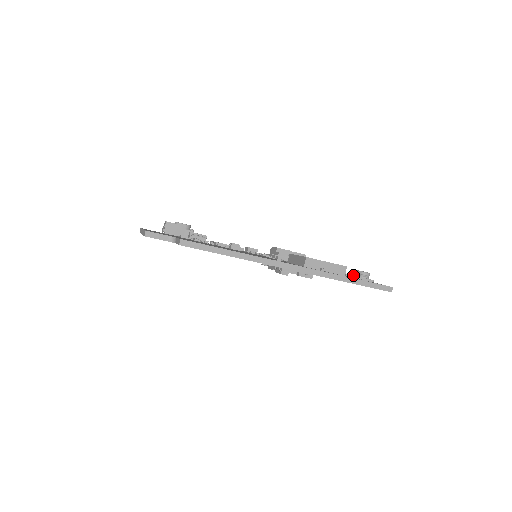
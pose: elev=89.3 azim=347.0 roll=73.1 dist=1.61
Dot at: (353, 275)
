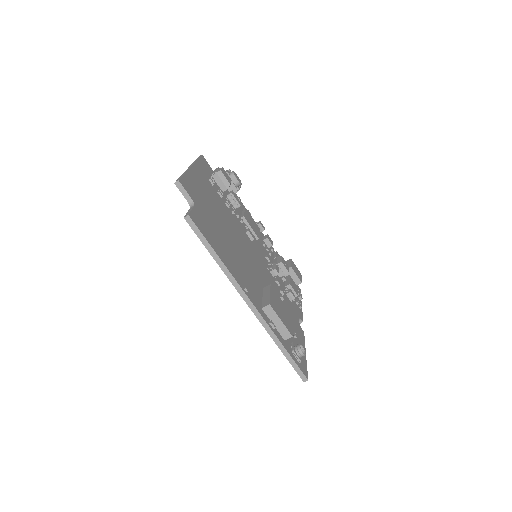
Dot at: (293, 344)
